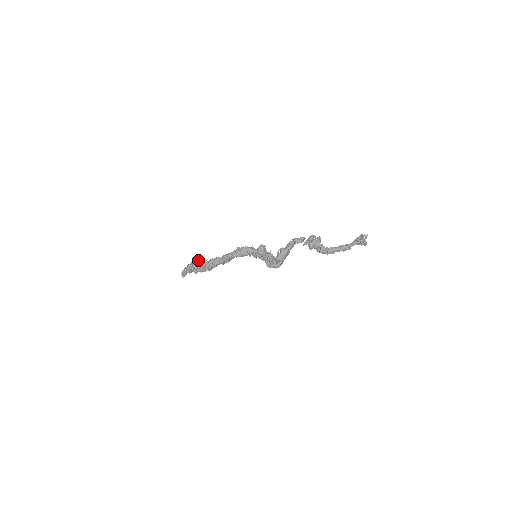
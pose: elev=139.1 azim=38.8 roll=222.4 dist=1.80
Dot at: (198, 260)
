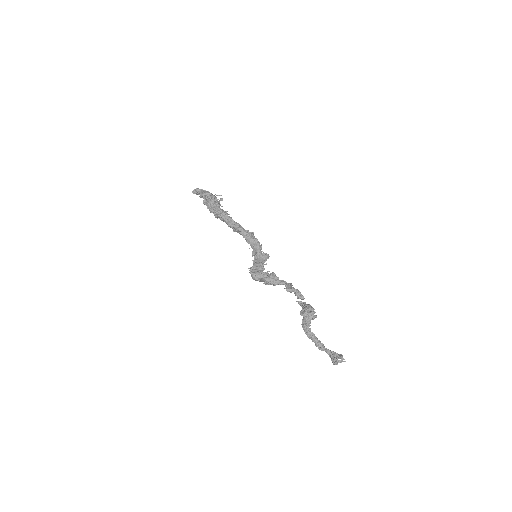
Dot at: (218, 199)
